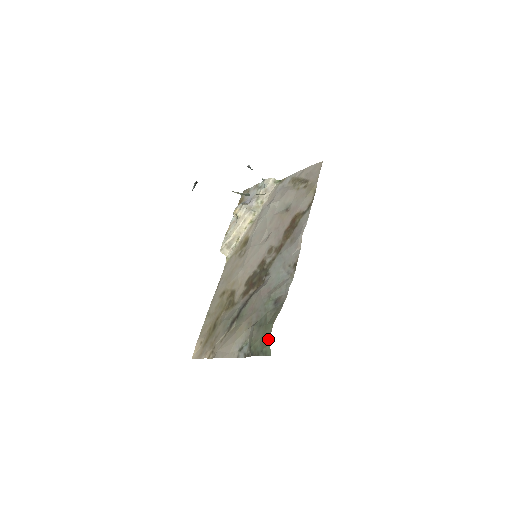
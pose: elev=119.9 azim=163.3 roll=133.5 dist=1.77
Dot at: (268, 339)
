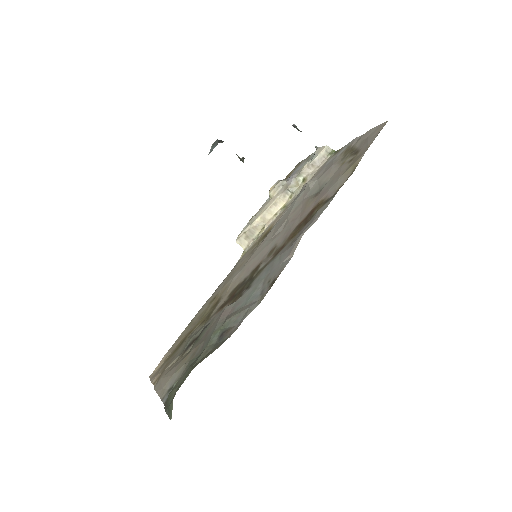
Dot at: occluded
